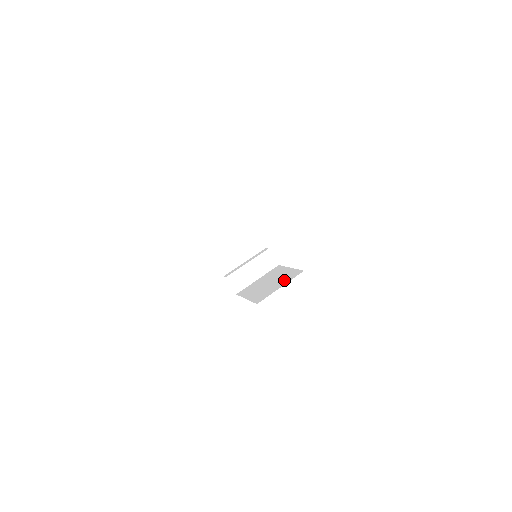
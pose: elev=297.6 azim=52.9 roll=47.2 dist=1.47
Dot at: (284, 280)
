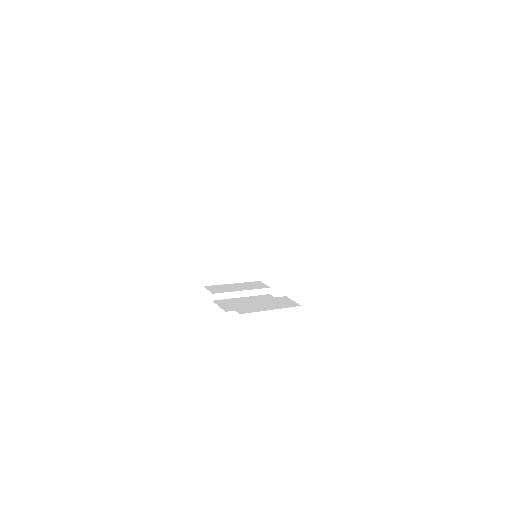
Dot at: occluded
